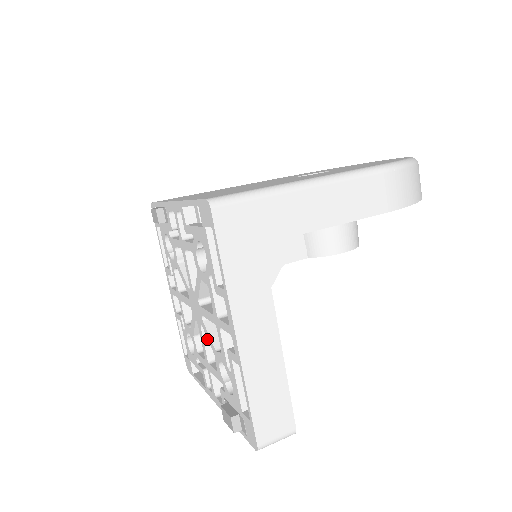
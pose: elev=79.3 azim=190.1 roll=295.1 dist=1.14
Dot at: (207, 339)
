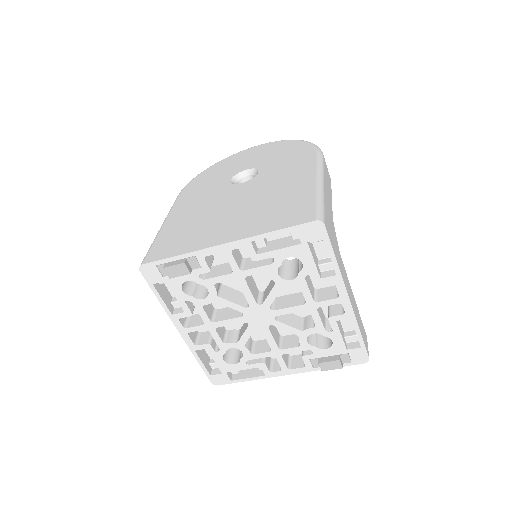
Dot at: (273, 334)
